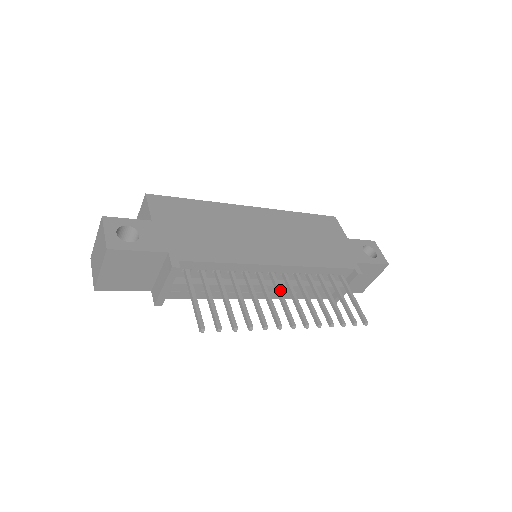
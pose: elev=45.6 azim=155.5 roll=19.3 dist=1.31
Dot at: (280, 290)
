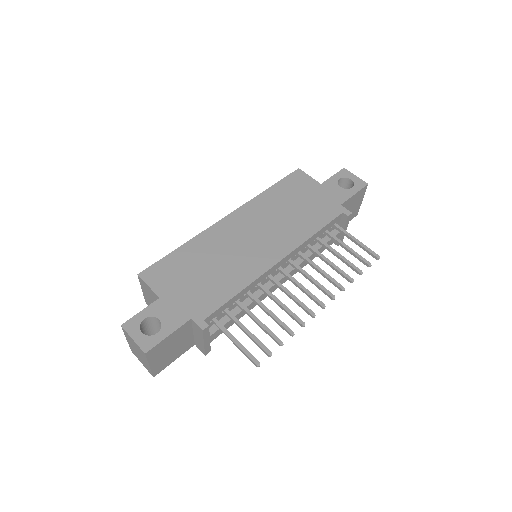
Dot at: (294, 280)
